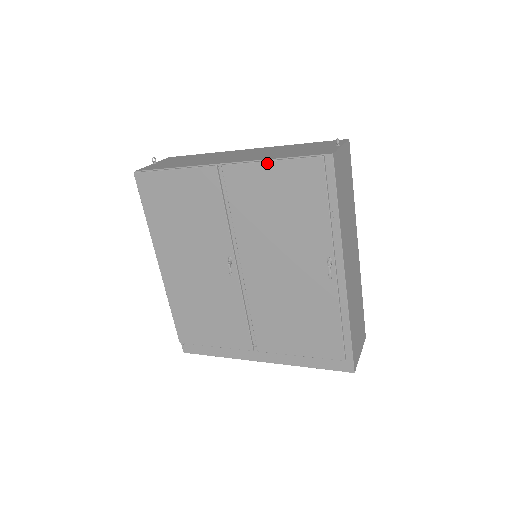
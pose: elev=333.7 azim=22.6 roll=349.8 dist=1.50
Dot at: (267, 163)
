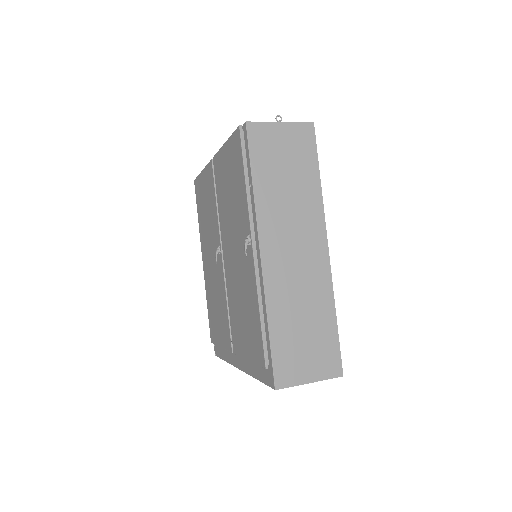
Dot at: (224, 146)
